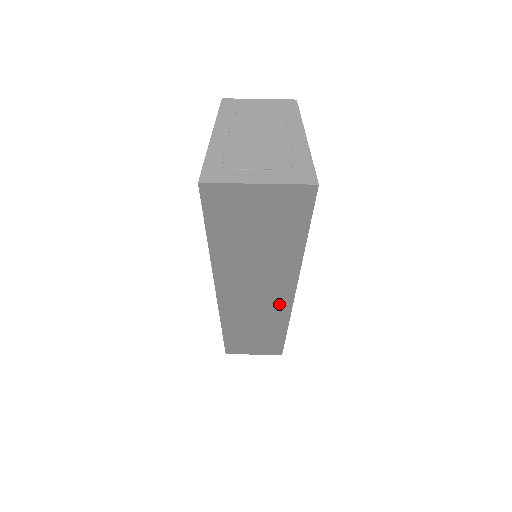
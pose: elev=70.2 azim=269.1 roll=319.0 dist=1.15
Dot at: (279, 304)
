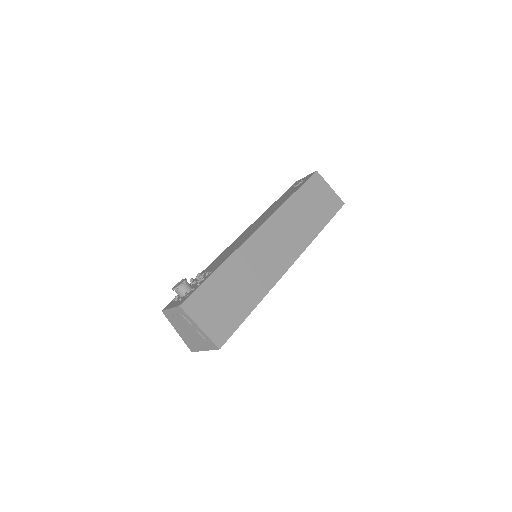
Dot at: occluded
